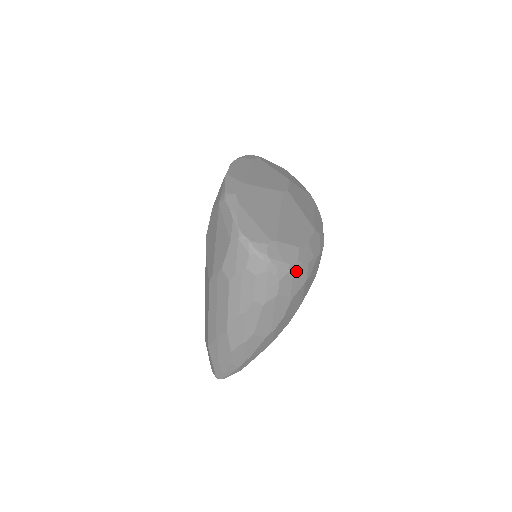
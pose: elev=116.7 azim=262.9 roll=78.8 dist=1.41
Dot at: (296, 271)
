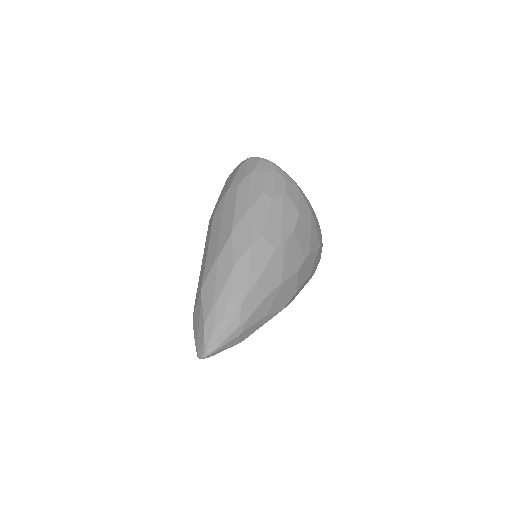
Dot at: (301, 191)
